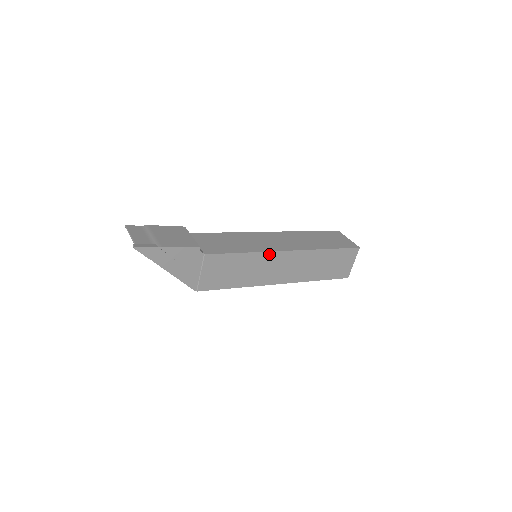
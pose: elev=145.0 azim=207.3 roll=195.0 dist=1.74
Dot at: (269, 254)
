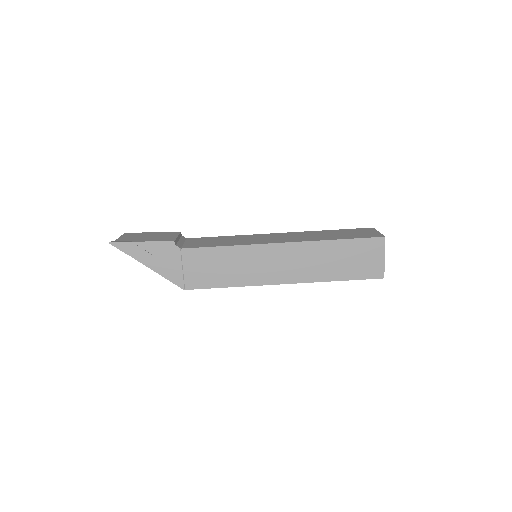
Dot at: (256, 247)
